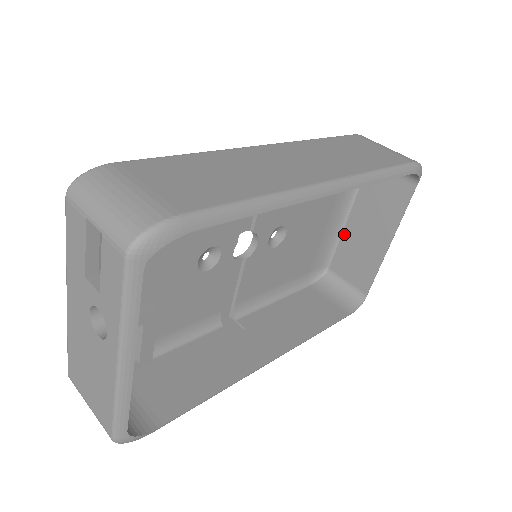
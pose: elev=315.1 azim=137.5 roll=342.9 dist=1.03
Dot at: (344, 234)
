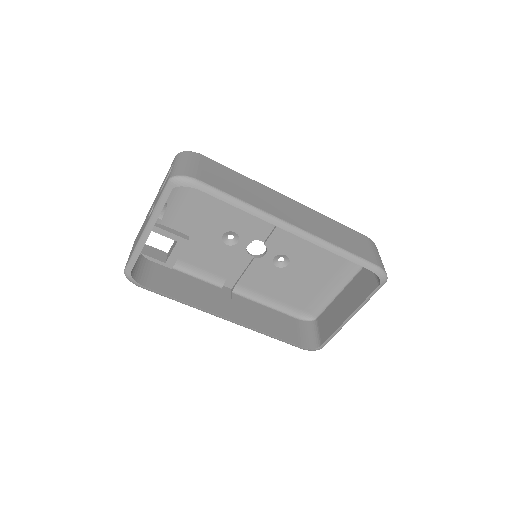
Dot at: (335, 300)
